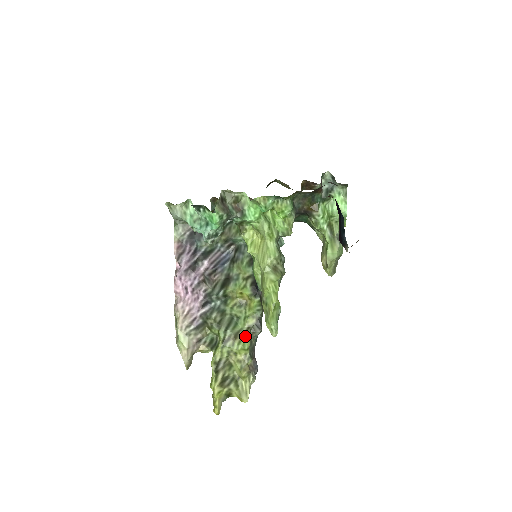
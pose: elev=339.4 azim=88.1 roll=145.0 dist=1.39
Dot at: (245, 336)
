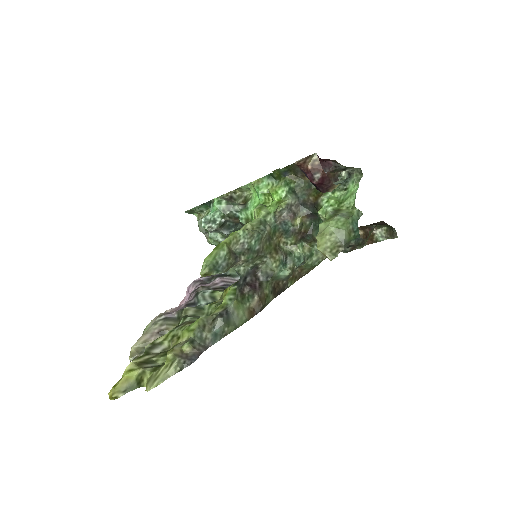
Dot at: (199, 319)
